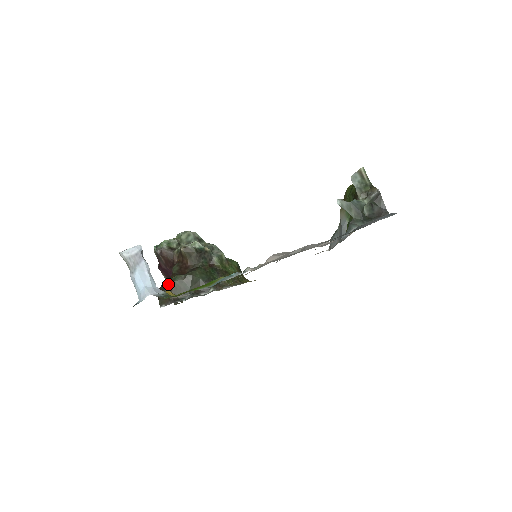
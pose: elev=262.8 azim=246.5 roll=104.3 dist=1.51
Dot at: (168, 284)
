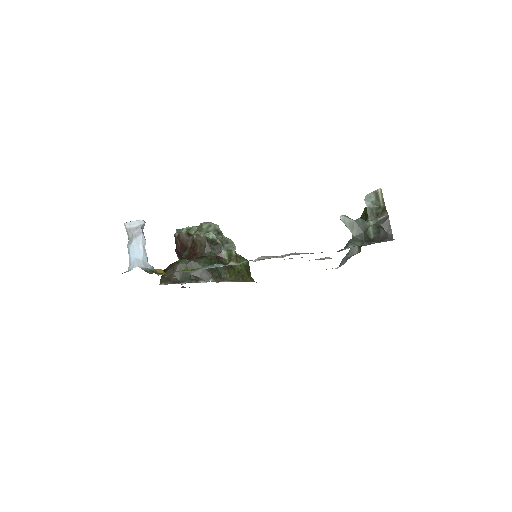
Dot at: (173, 265)
